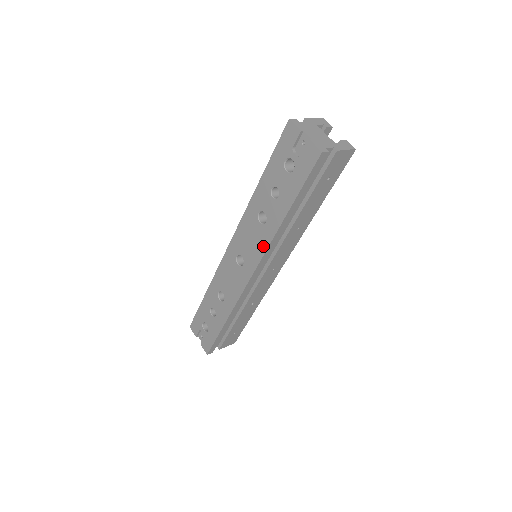
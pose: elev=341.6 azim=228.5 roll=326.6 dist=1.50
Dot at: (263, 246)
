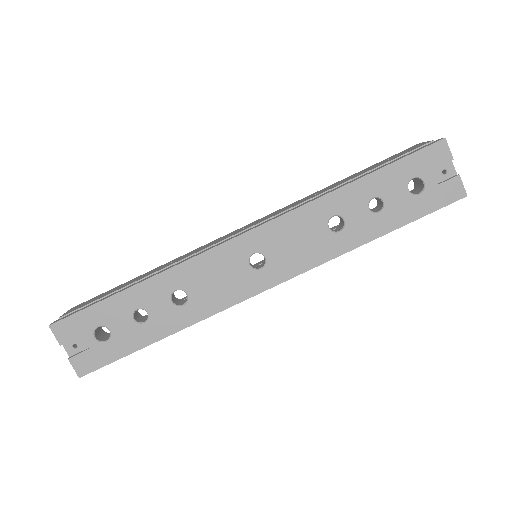
Dot at: (317, 258)
